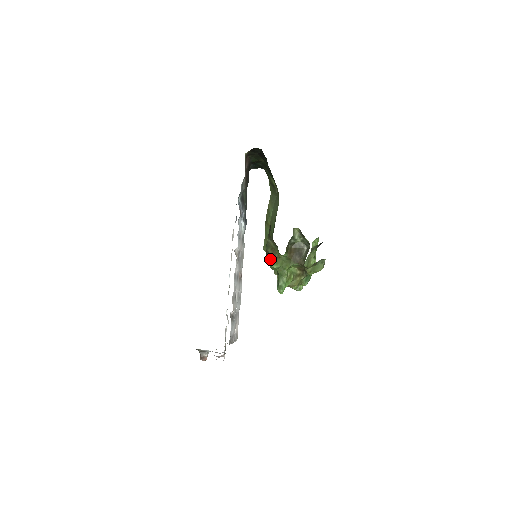
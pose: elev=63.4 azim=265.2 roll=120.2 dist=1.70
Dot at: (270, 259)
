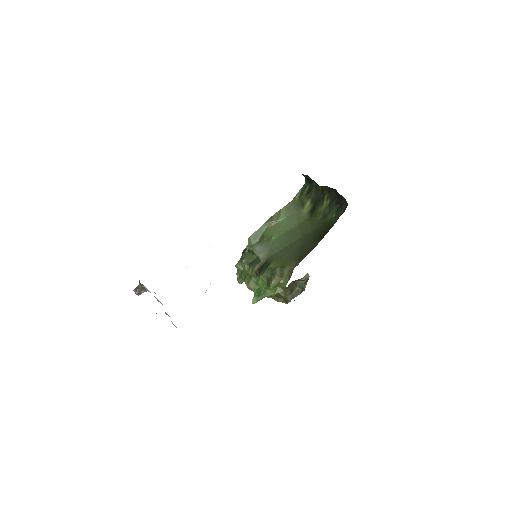
Dot at: (273, 279)
